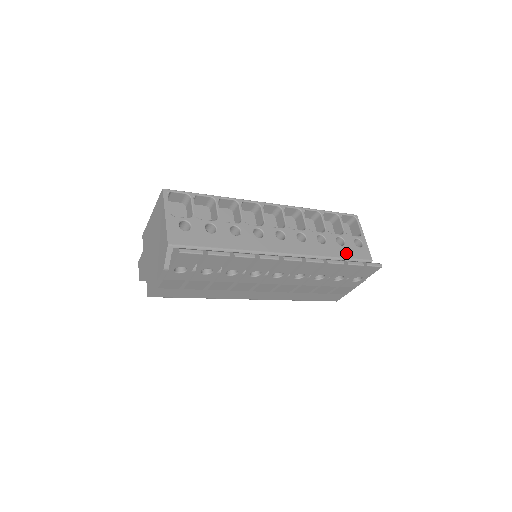
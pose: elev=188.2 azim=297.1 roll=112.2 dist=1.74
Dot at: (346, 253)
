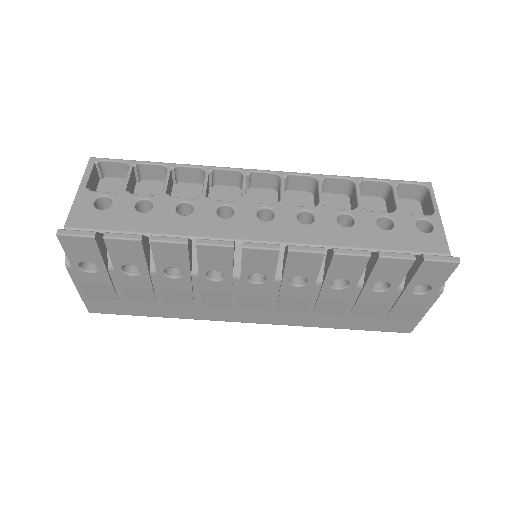
Dot at: (393, 242)
